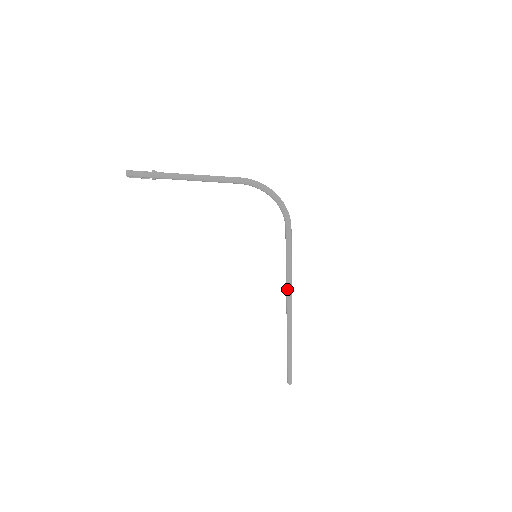
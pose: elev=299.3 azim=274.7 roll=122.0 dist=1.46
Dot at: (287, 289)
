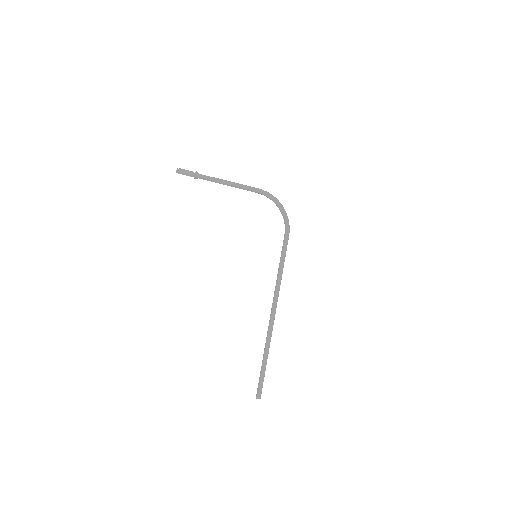
Dot at: (275, 291)
